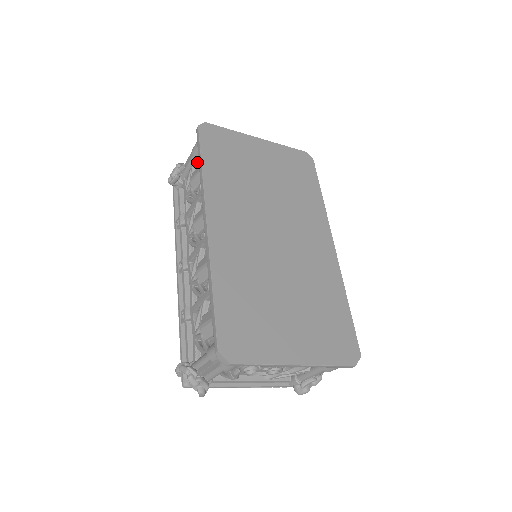
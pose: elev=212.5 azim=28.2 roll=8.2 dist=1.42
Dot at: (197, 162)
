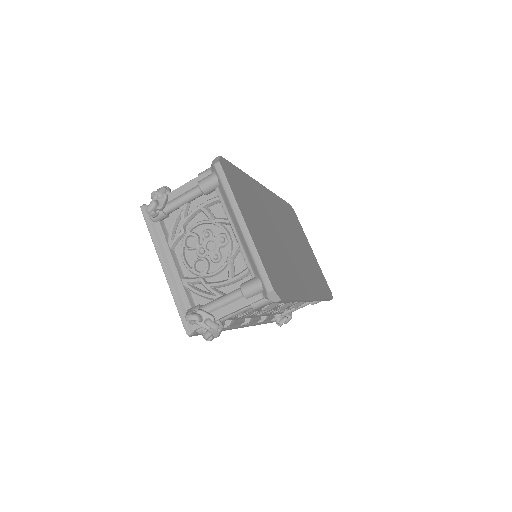
Dot at: occluded
